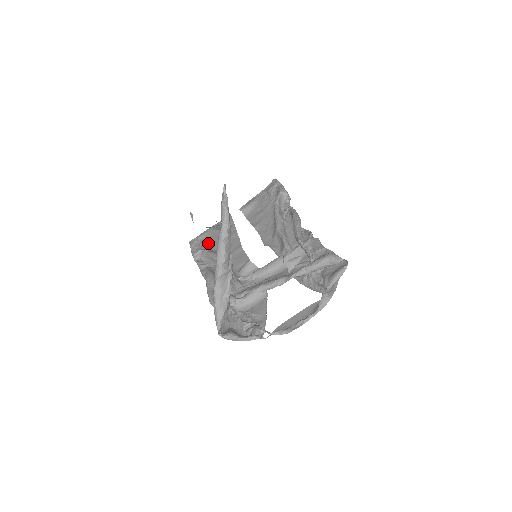
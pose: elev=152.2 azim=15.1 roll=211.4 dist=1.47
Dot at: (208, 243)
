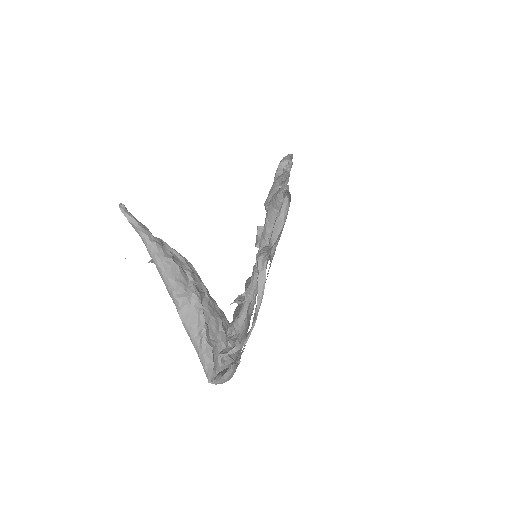
Dot at: occluded
